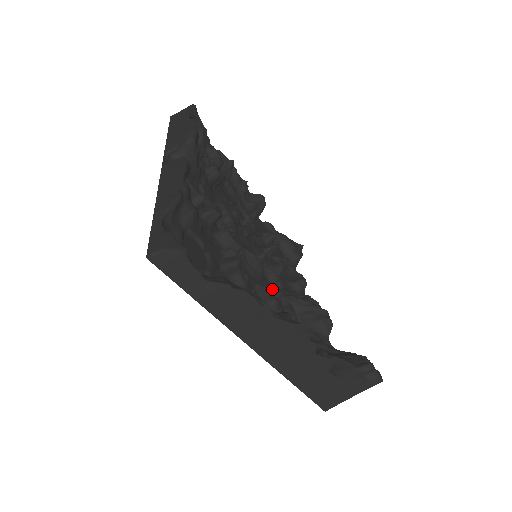
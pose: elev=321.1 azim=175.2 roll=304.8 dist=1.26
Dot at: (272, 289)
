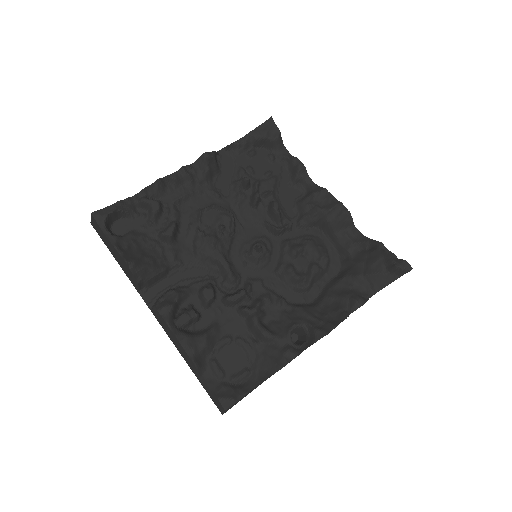
Dot at: (288, 270)
